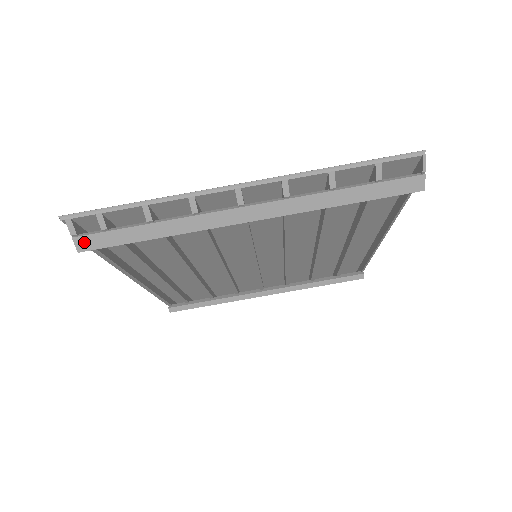
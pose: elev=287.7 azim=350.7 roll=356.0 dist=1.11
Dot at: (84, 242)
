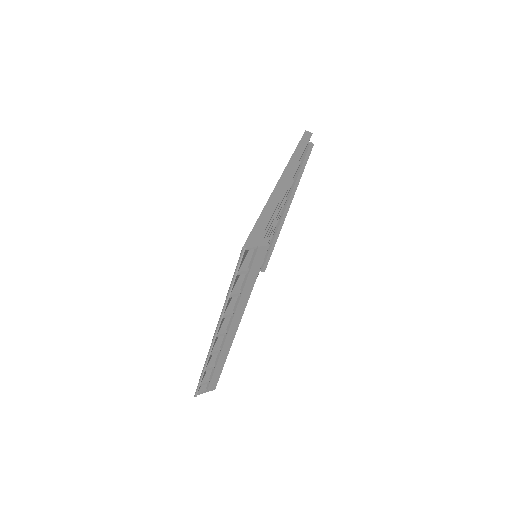
Dot at: (211, 388)
